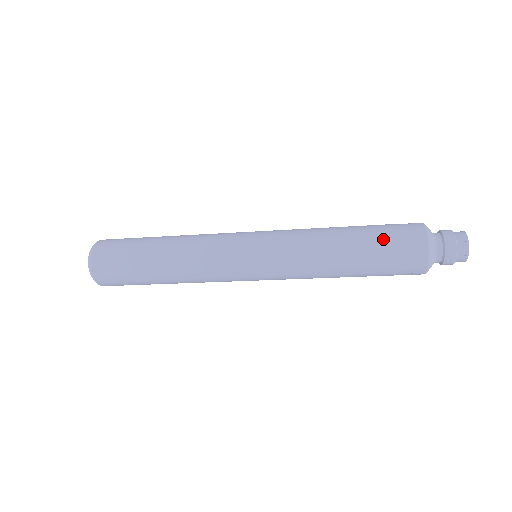
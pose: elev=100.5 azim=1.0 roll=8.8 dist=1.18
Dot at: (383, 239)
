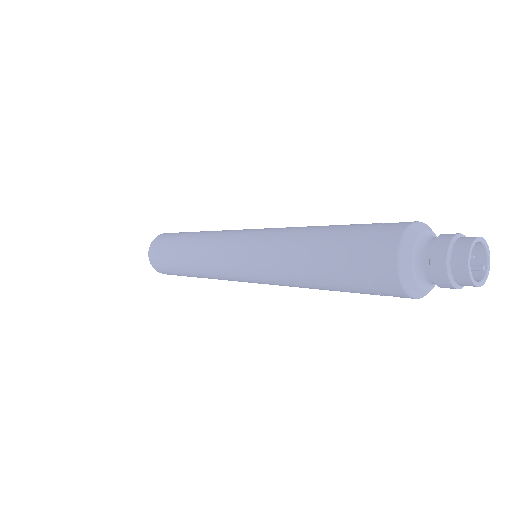
Dot at: (350, 237)
